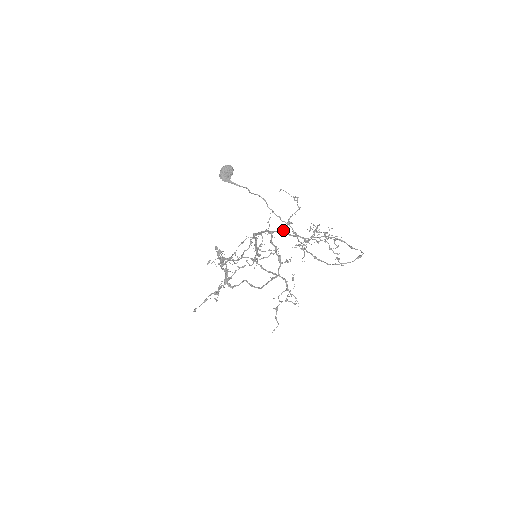
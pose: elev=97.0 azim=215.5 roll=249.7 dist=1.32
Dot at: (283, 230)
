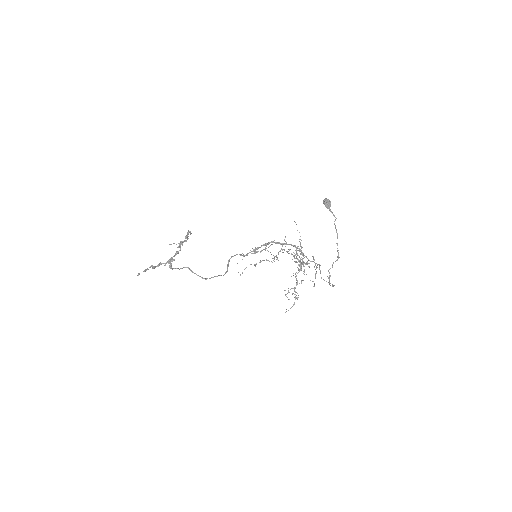
Dot at: occluded
